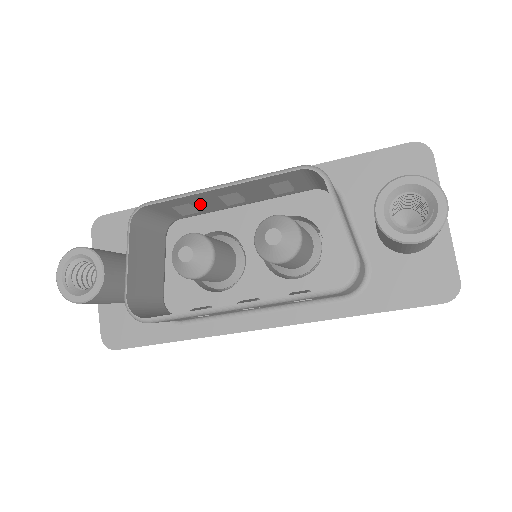
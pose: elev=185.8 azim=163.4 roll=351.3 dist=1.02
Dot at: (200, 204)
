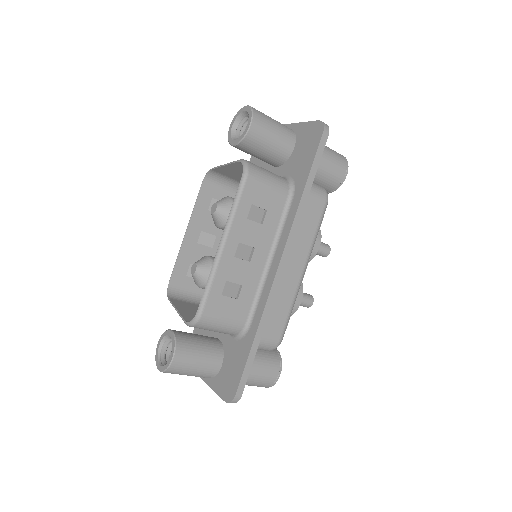
Dot at: occluded
